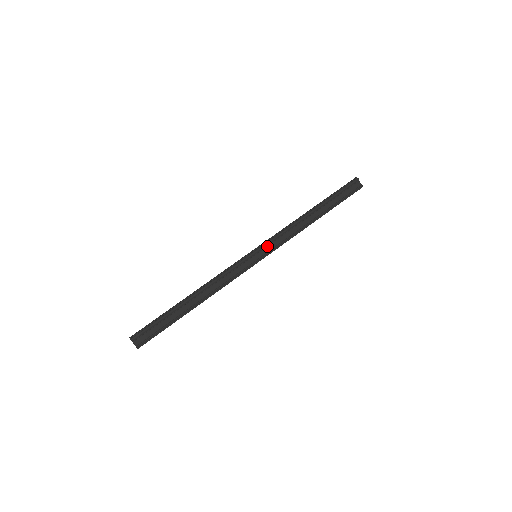
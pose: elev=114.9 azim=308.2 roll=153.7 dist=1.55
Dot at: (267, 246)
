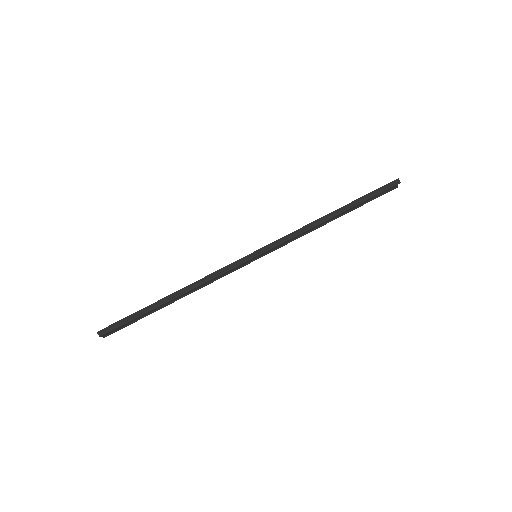
Dot at: (272, 248)
